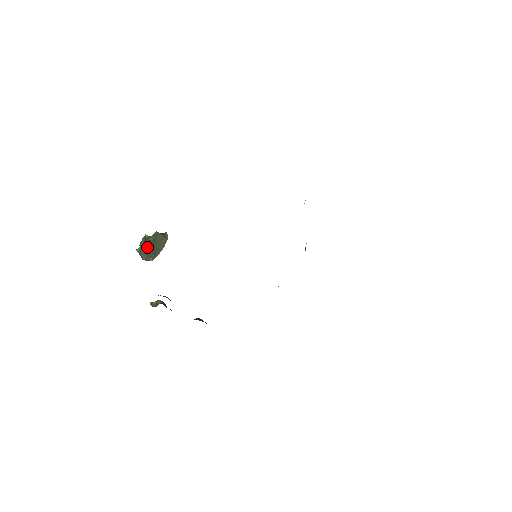
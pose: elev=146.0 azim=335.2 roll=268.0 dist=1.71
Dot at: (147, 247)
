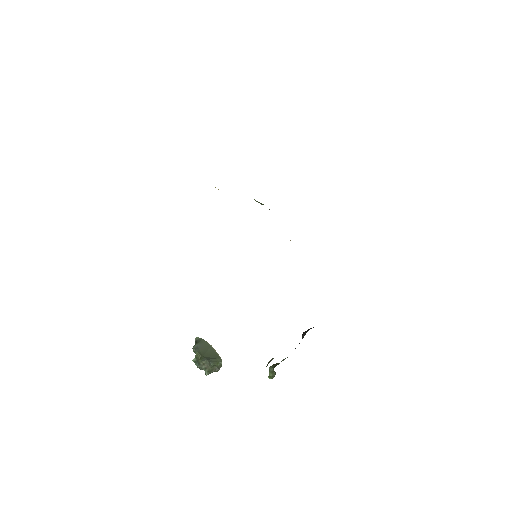
Dot at: (207, 363)
